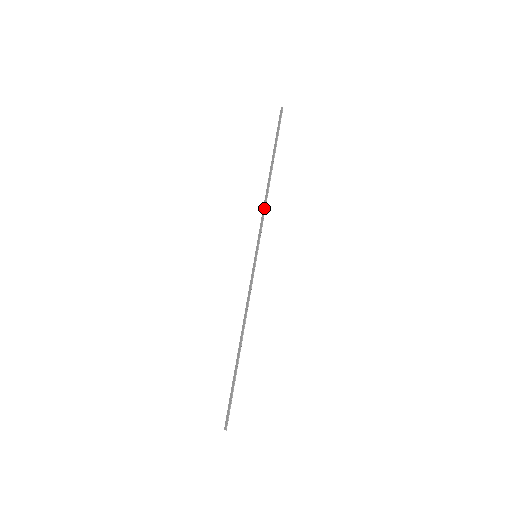
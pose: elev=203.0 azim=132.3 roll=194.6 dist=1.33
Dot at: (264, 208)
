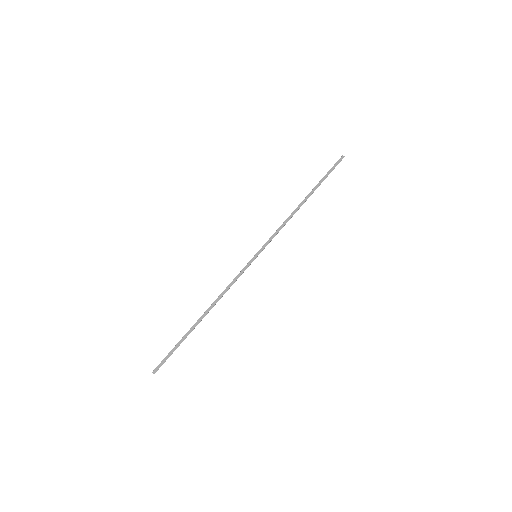
Dot at: (284, 224)
